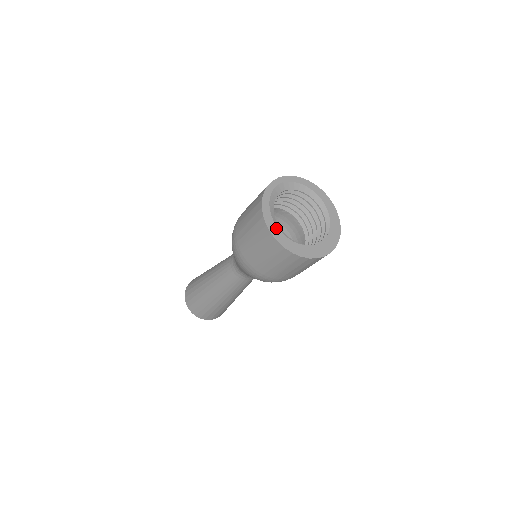
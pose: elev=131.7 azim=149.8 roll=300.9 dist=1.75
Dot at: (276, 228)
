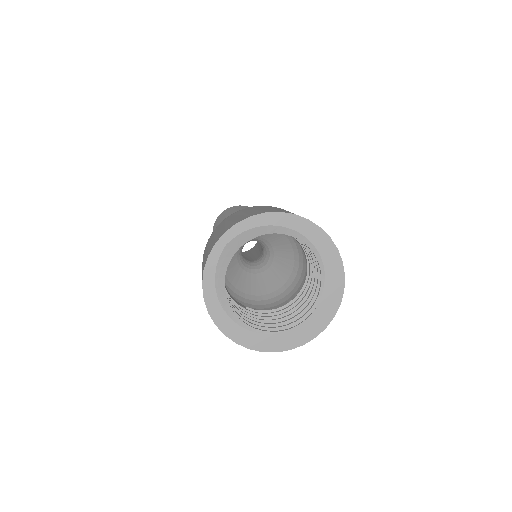
Dot at: (231, 323)
